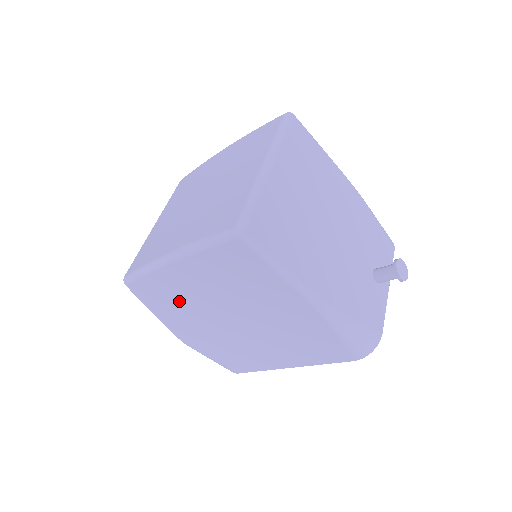
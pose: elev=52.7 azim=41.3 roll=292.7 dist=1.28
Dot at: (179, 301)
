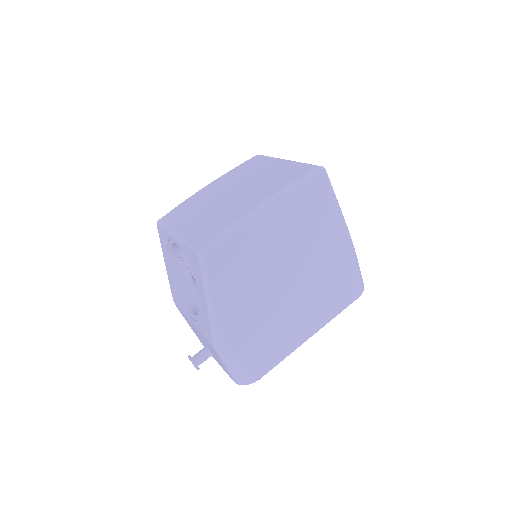
Dot at: (249, 265)
